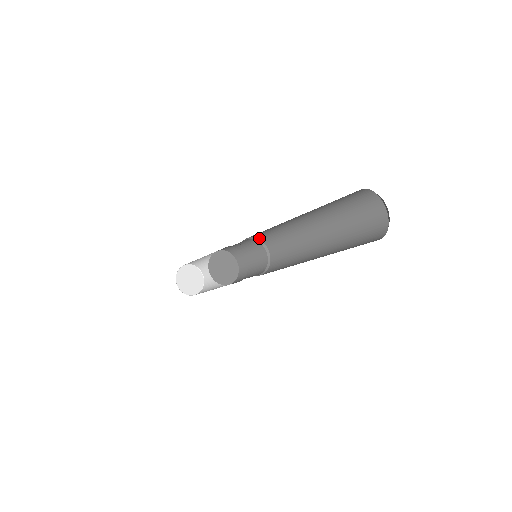
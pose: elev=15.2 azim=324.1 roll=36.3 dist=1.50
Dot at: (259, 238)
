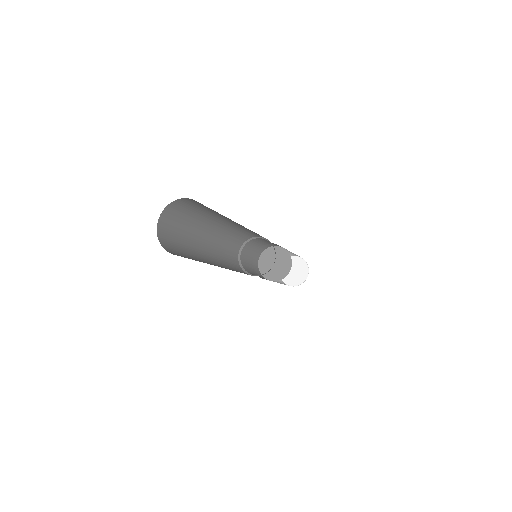
Dot at: occluded
